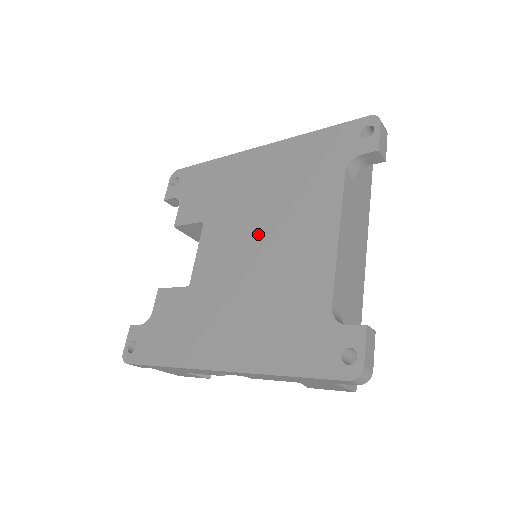
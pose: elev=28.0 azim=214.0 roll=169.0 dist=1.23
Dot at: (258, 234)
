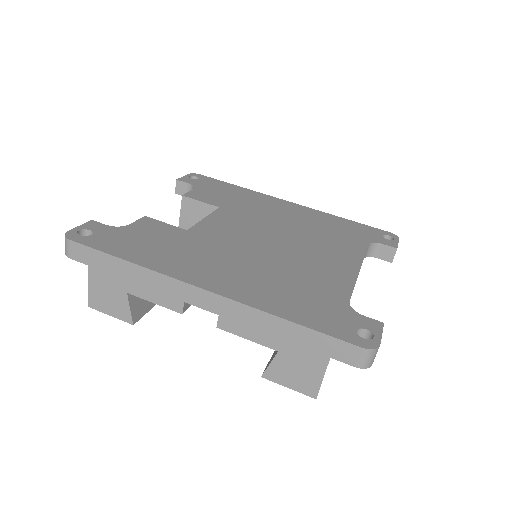
Dot at: (279, 237)
